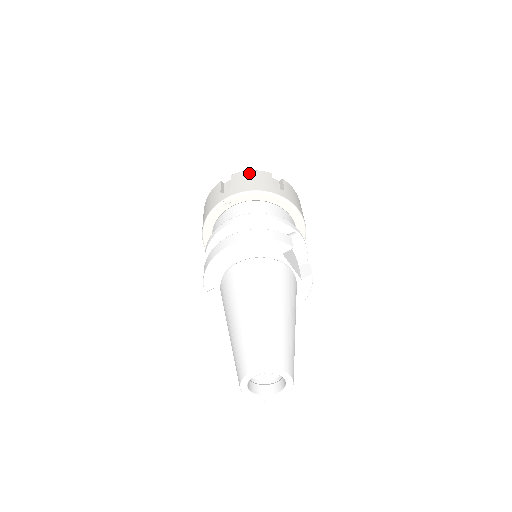
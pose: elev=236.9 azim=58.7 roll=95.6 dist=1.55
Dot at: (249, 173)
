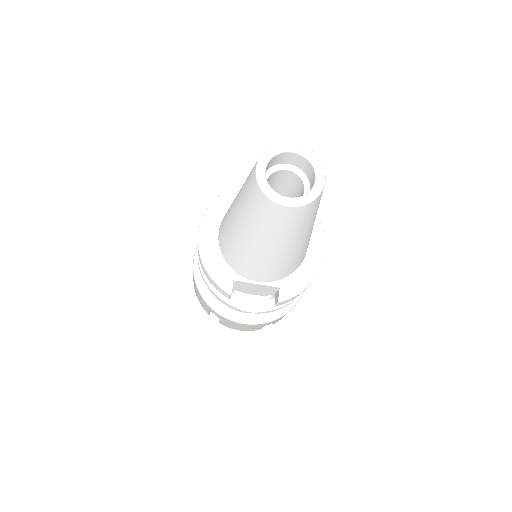
Dot at: occluded
